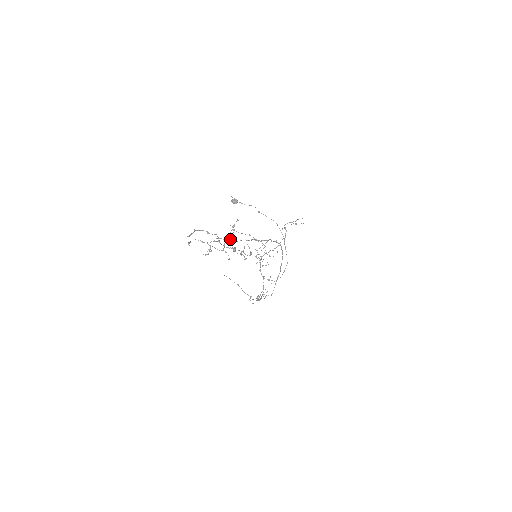
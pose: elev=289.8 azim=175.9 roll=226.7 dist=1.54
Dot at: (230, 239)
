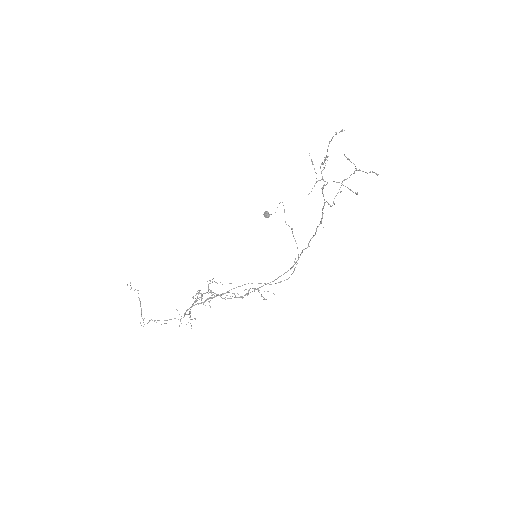
Dot at: (324, 184)
